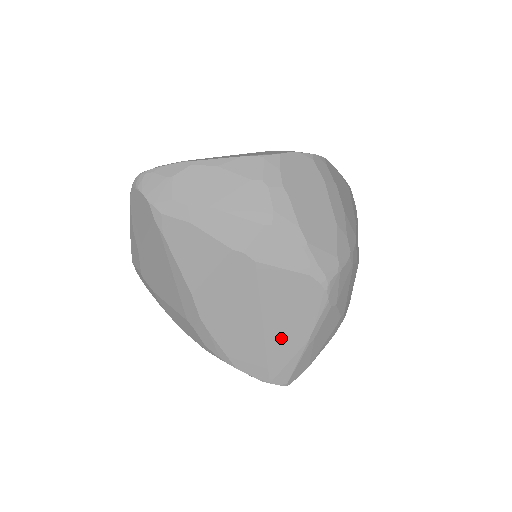
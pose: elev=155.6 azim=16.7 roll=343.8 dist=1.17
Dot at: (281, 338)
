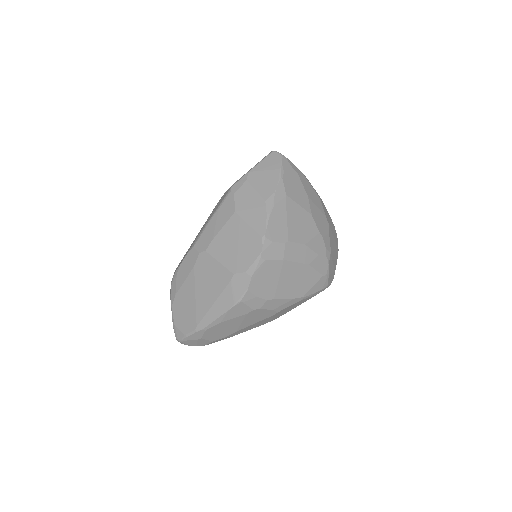
Dot at: occluded
